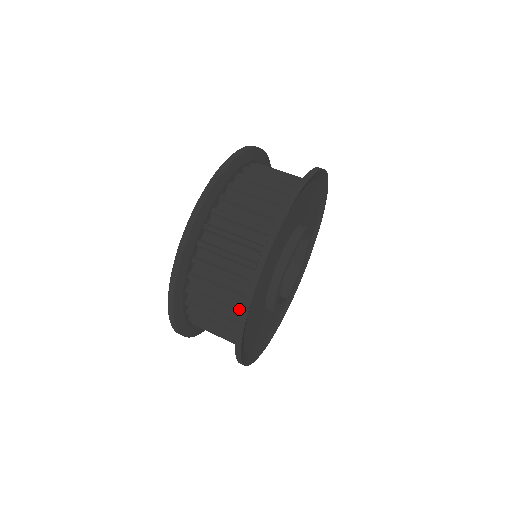
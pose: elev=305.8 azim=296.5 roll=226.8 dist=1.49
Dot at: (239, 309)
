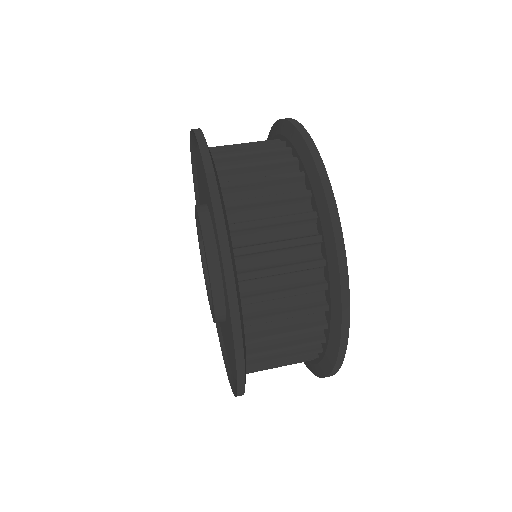
Dot at: (312, 235)
